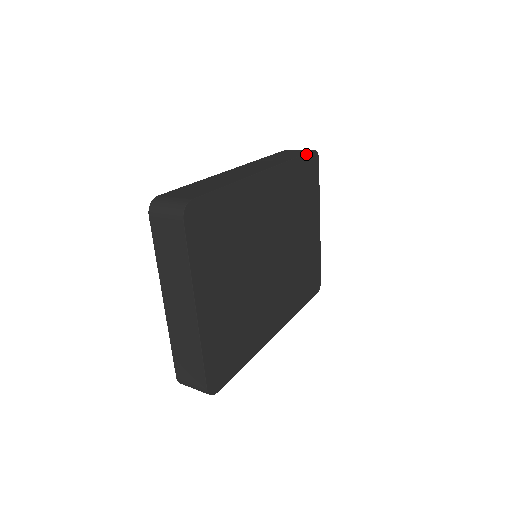
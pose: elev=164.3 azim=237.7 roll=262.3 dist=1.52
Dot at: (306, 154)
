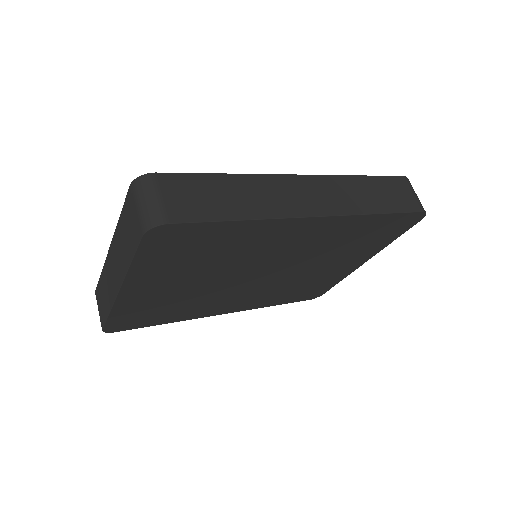
Dot at: (405, 213)
